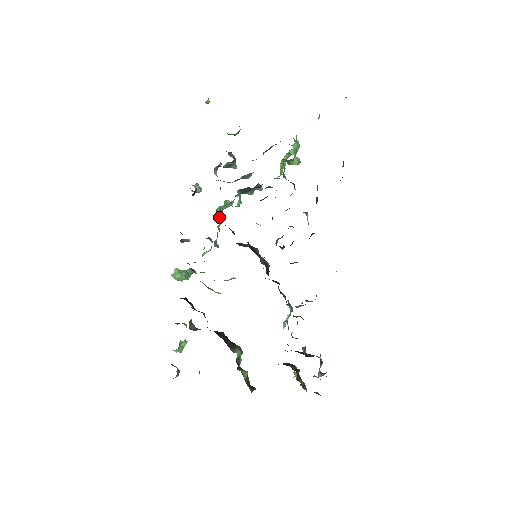
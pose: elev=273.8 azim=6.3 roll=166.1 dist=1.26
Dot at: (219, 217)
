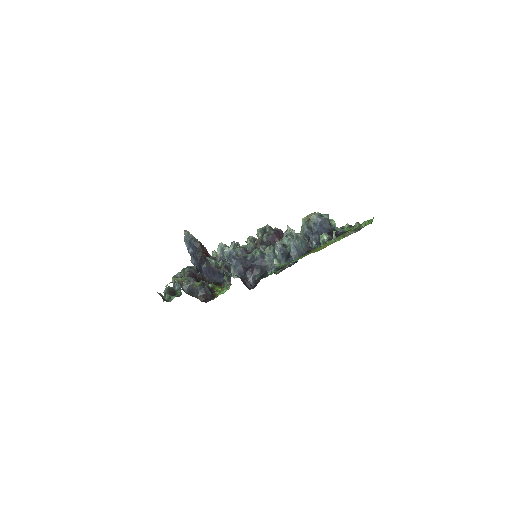
Dot at: occluded
